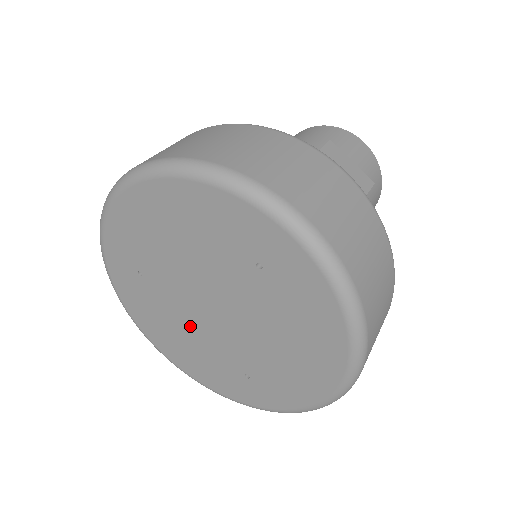
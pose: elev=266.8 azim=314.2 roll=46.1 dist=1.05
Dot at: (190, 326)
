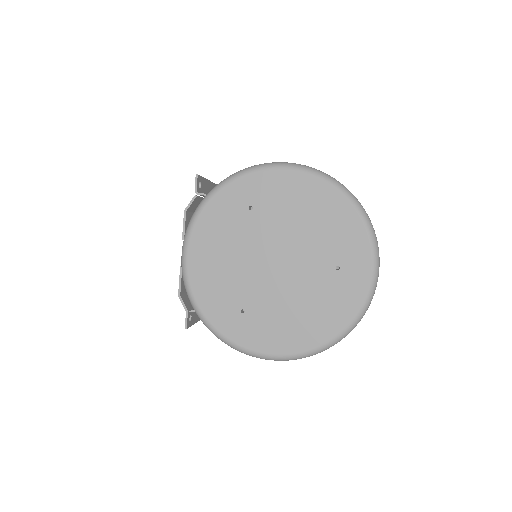
Dot at: (243, 258)
